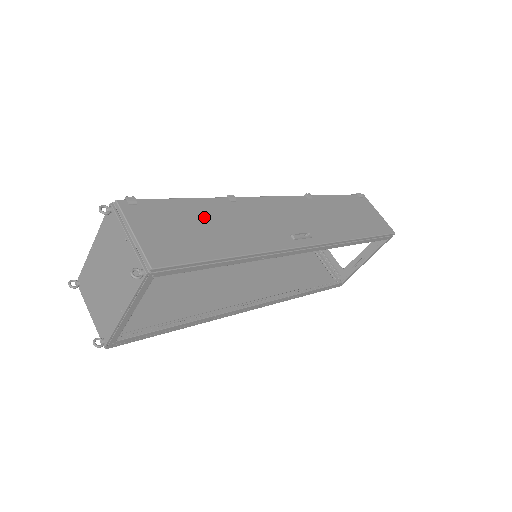
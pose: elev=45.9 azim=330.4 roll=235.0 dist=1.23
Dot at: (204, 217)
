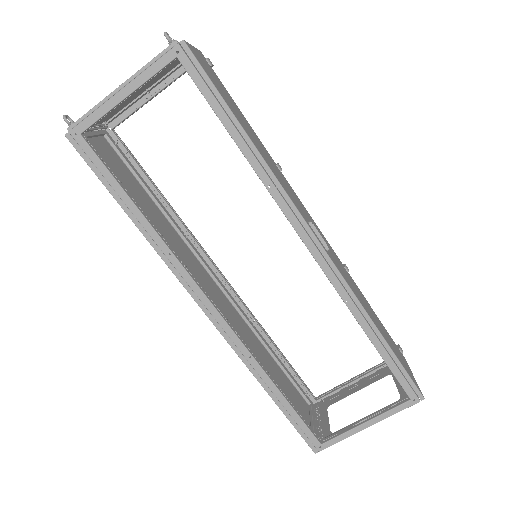
Dot at: (248, 126)
